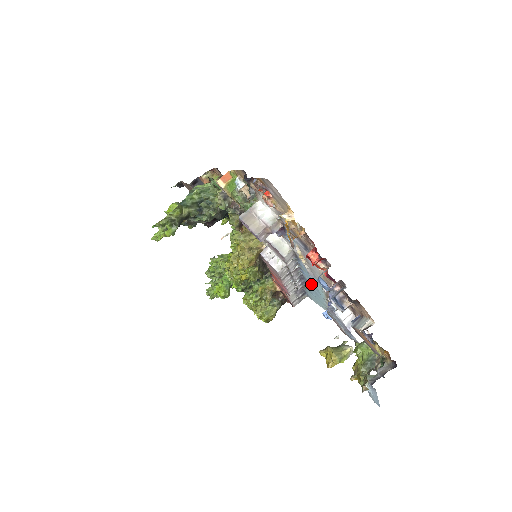
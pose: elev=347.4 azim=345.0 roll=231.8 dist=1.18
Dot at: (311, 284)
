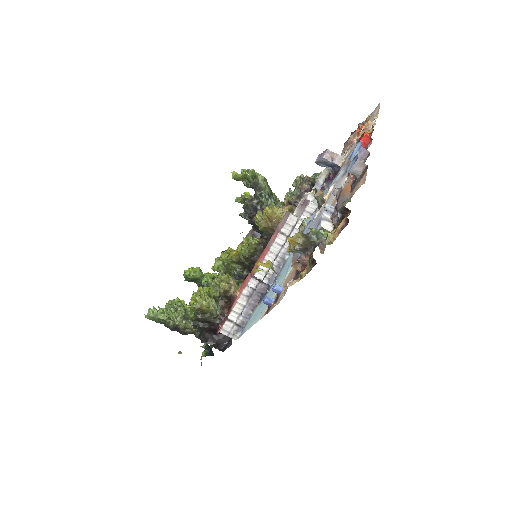
Dot at: (287, 265)
